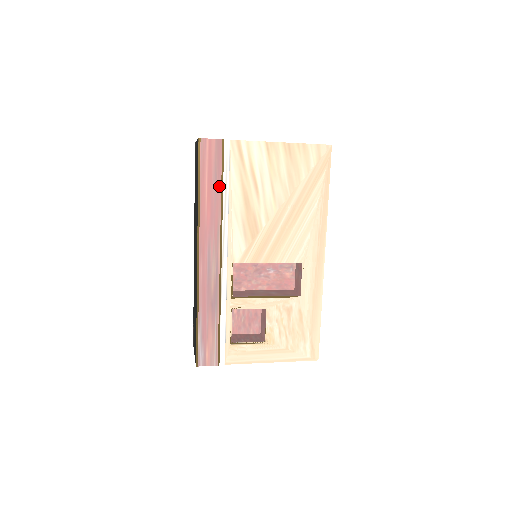
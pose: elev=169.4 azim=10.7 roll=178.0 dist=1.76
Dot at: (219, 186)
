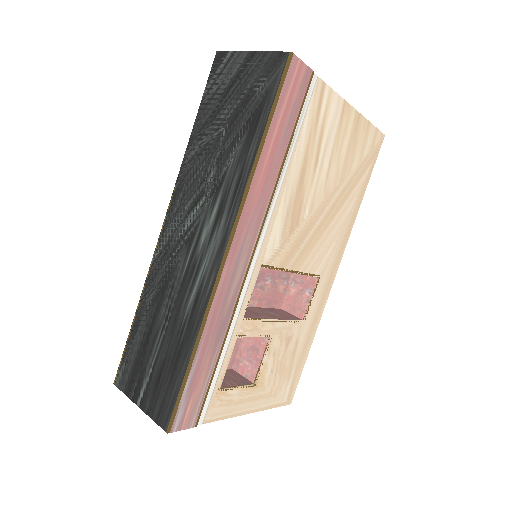
Dot at: (287, 142)
